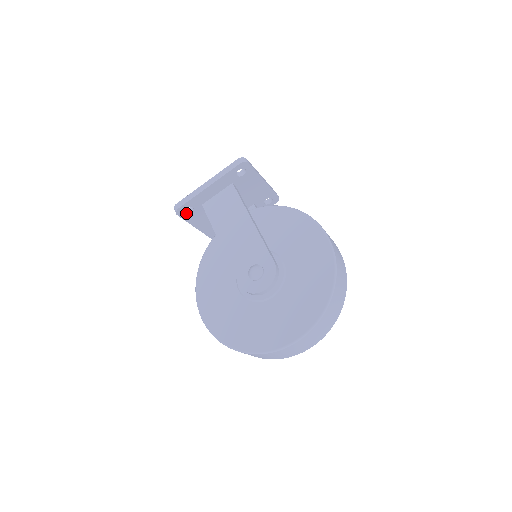
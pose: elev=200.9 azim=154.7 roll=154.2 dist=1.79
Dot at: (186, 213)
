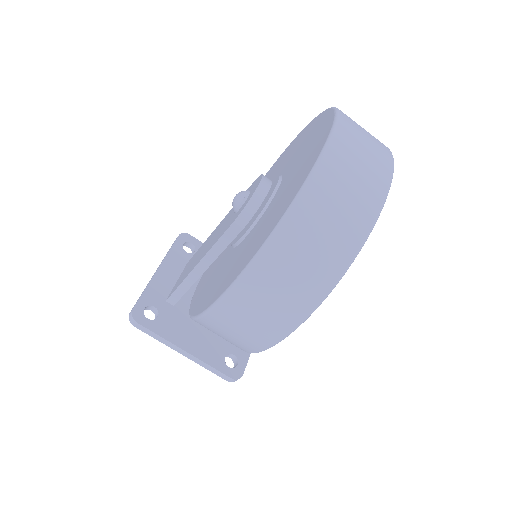
Dot at: (150, 320)
